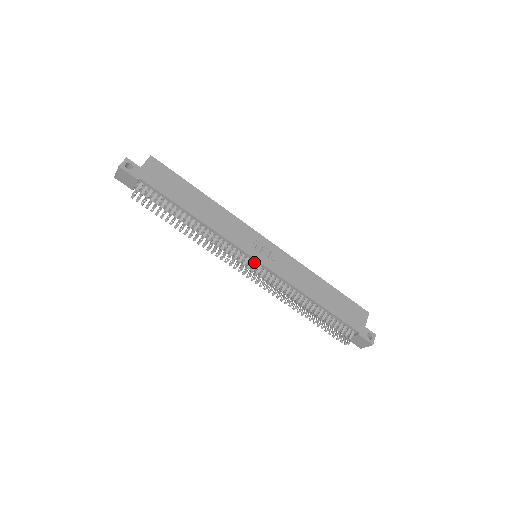
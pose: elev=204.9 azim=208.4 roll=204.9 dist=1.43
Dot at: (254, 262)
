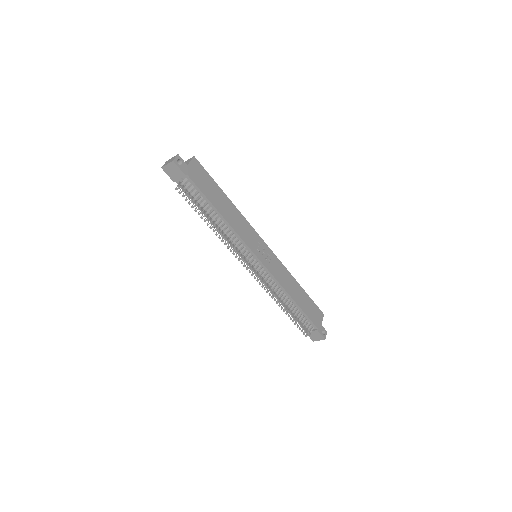
Dot at: (256, 261)
